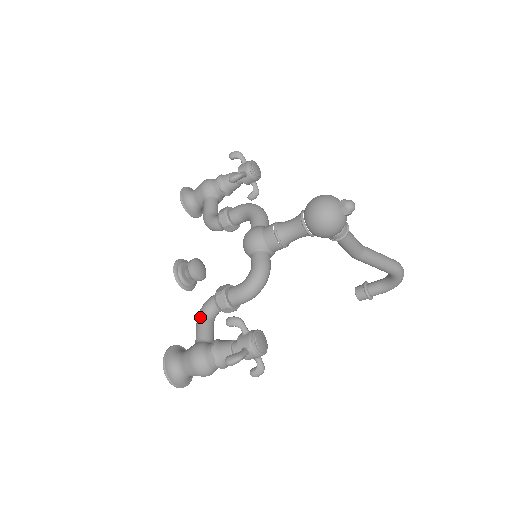
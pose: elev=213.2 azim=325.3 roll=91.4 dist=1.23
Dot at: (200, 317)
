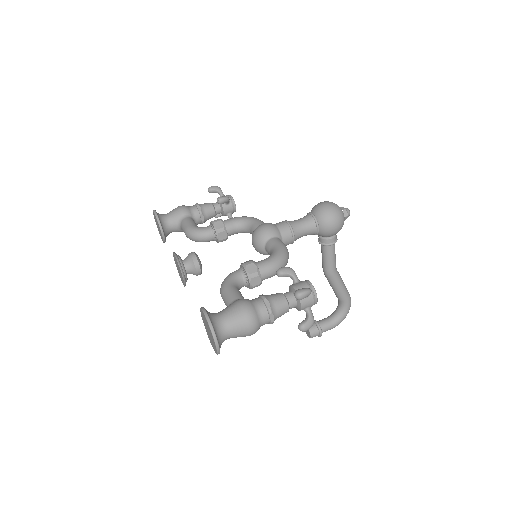
Dot at: (228, 285)
